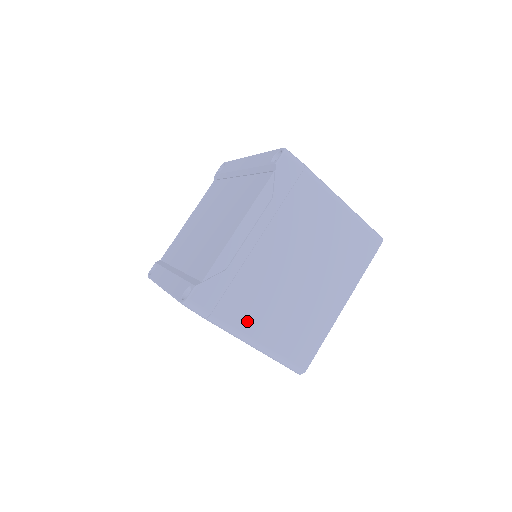
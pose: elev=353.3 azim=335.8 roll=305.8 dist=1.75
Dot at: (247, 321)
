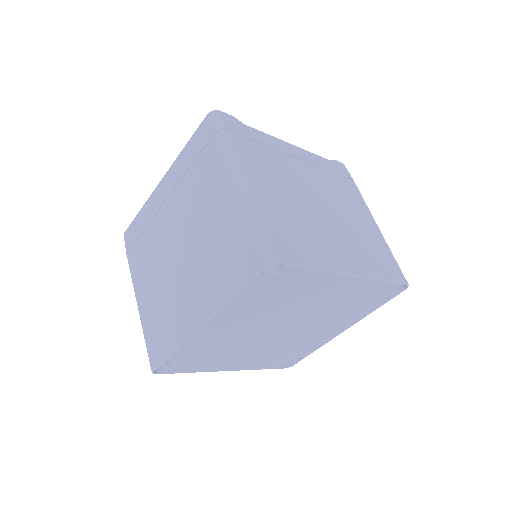
Dot at: (252, 167)
